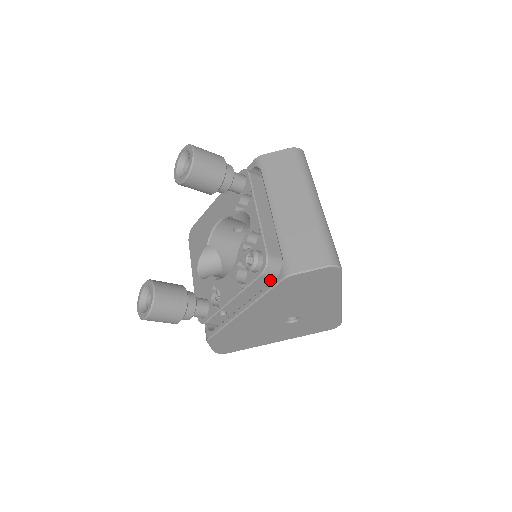
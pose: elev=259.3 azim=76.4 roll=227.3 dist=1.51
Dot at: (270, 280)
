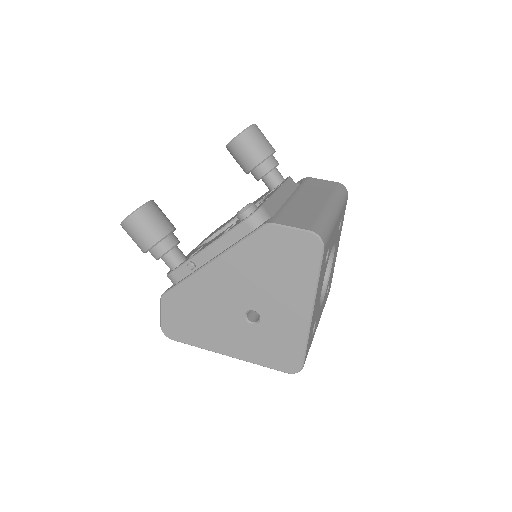
Dot at: occluded
